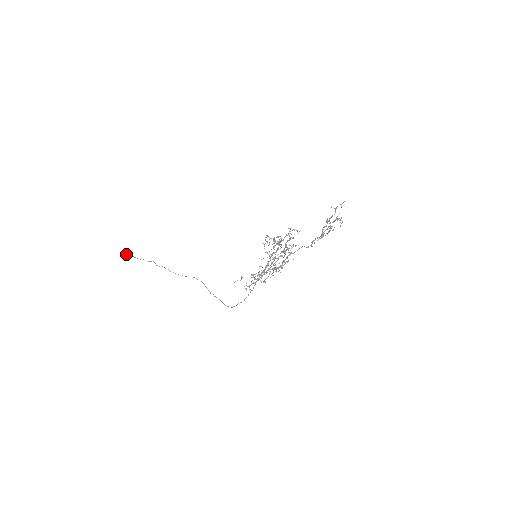
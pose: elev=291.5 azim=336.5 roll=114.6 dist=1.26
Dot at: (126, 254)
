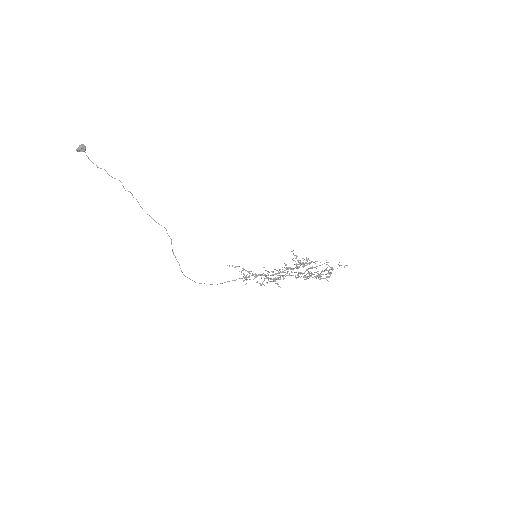
Dot at: (79, 147)
